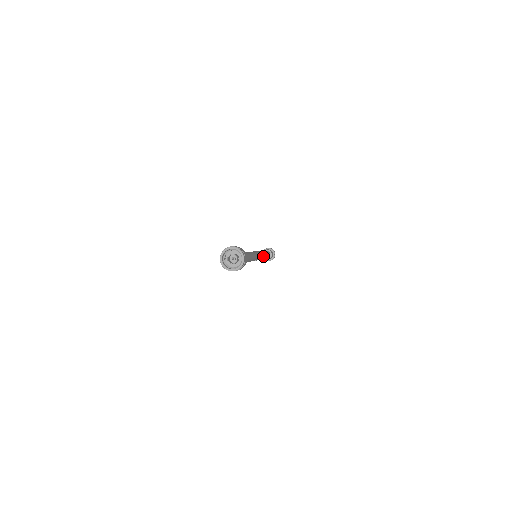
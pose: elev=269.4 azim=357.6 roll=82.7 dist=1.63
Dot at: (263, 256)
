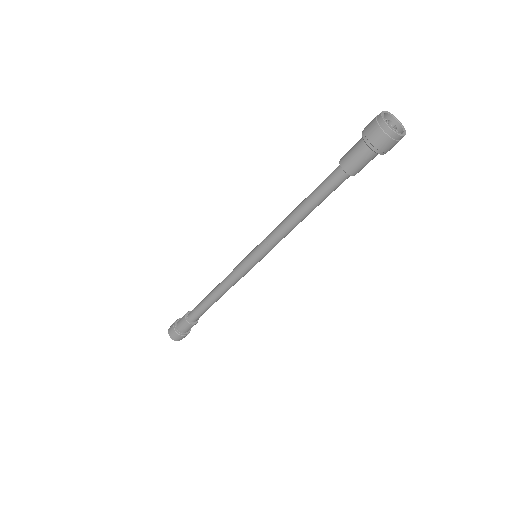
Dot at: occluded
